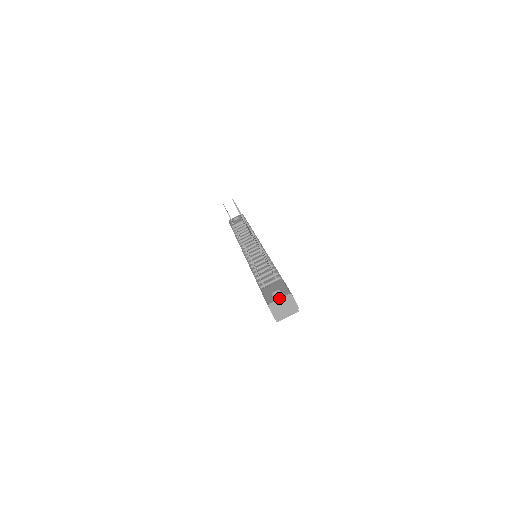
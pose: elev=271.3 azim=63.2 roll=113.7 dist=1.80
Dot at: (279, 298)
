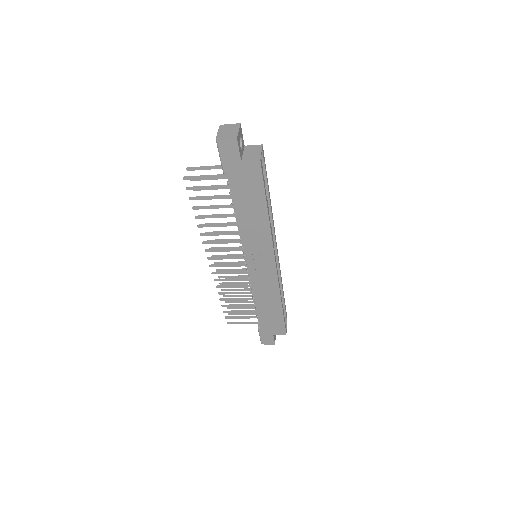
Dot at: (217, 133)
